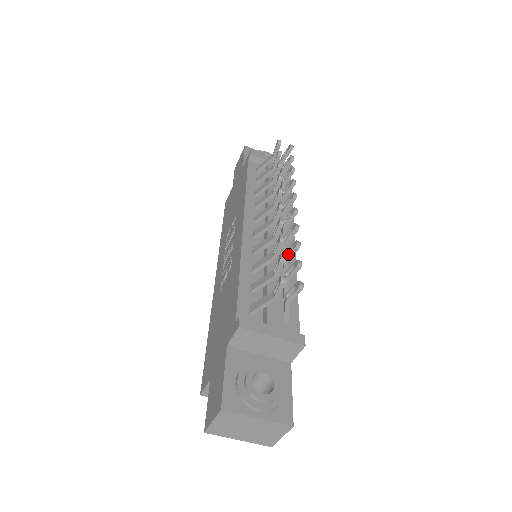
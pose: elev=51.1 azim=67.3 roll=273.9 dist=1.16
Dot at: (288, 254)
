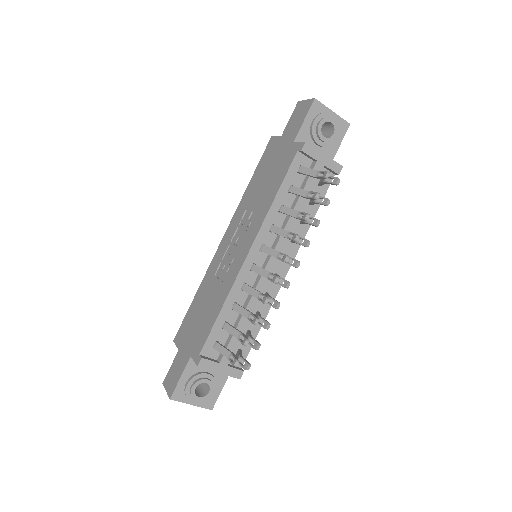
Dot at: (259, 324)
